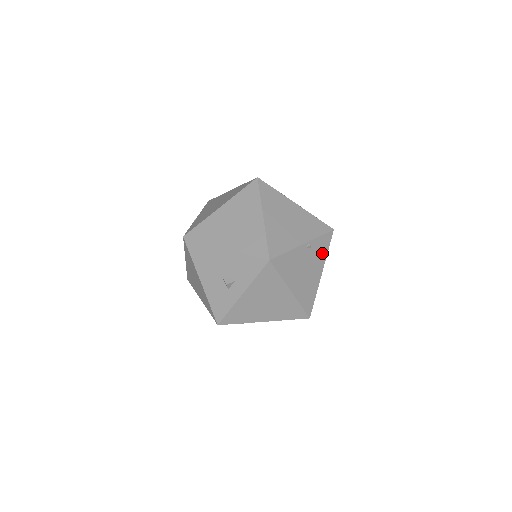
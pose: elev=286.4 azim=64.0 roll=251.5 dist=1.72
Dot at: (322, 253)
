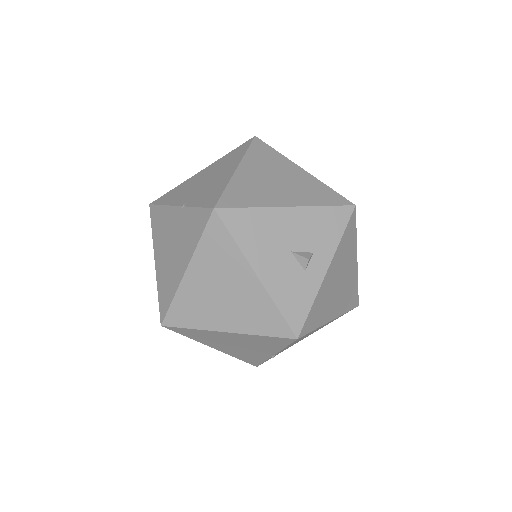
Dot at: occluded
